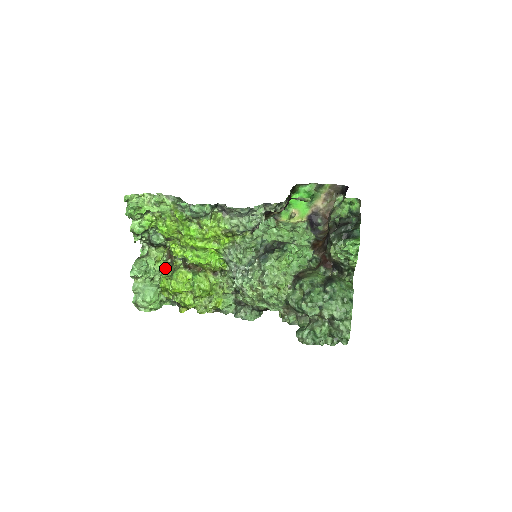
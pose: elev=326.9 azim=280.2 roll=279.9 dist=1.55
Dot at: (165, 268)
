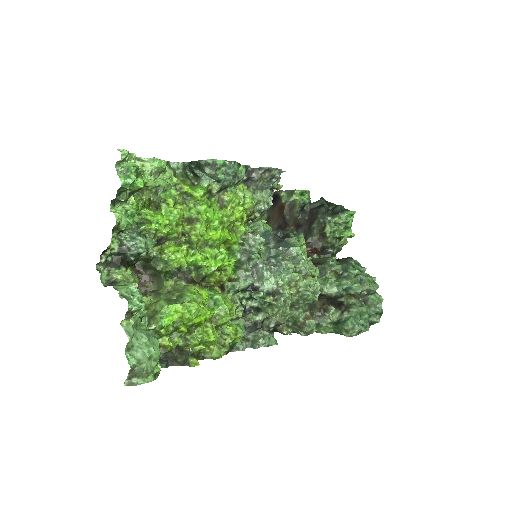
Dot at: (148, 299)
